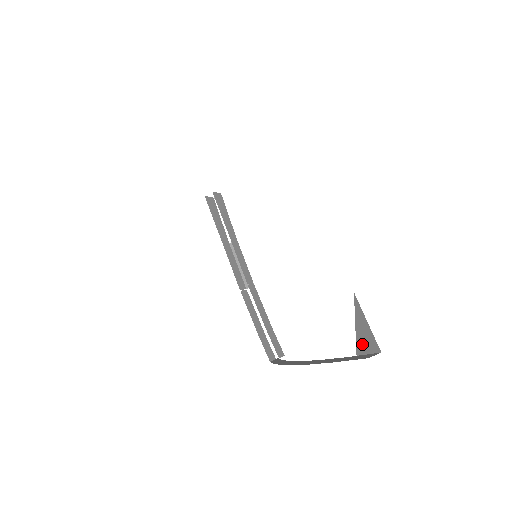
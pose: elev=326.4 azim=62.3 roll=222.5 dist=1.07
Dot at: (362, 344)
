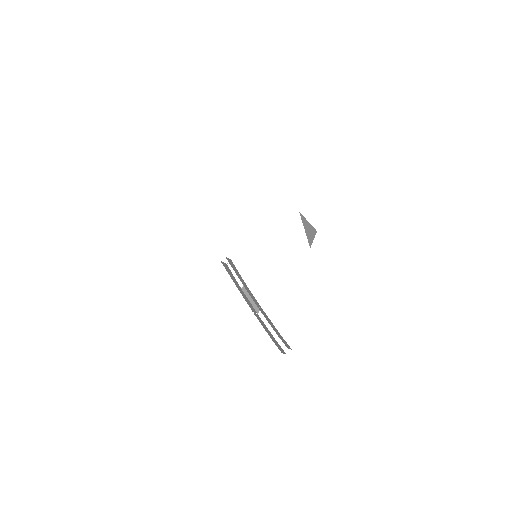
Dot at: (310, 237)
